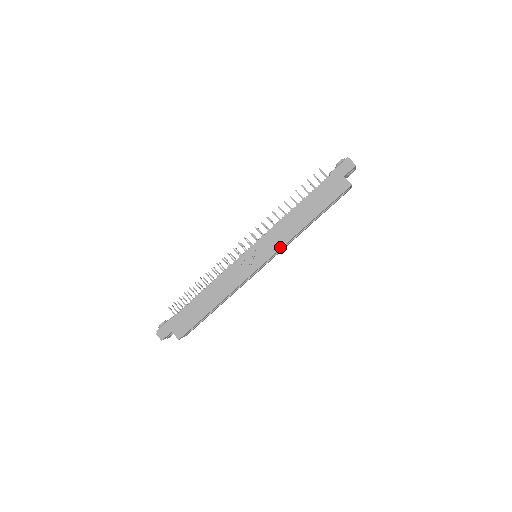
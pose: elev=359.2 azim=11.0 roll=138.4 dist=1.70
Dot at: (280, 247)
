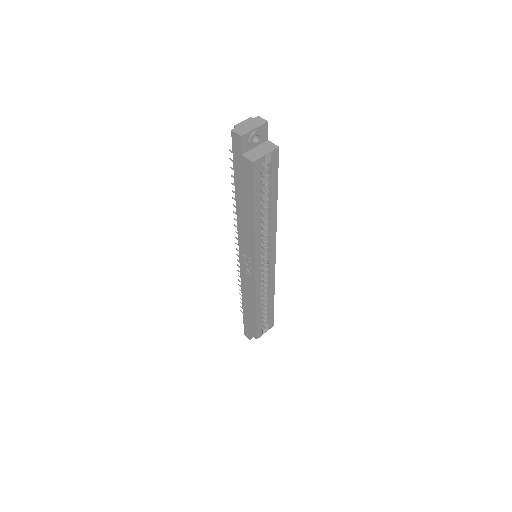
Dot at: (253, 251)
